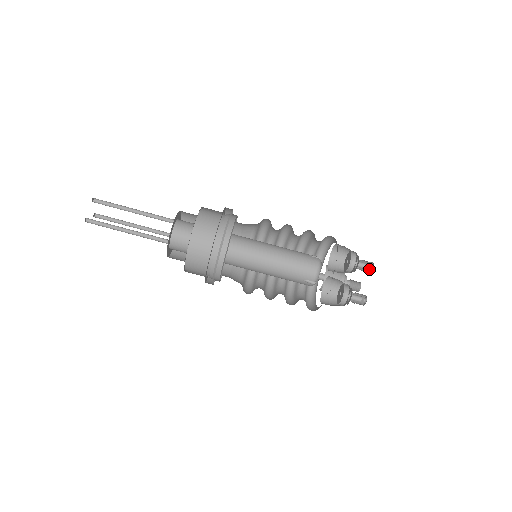
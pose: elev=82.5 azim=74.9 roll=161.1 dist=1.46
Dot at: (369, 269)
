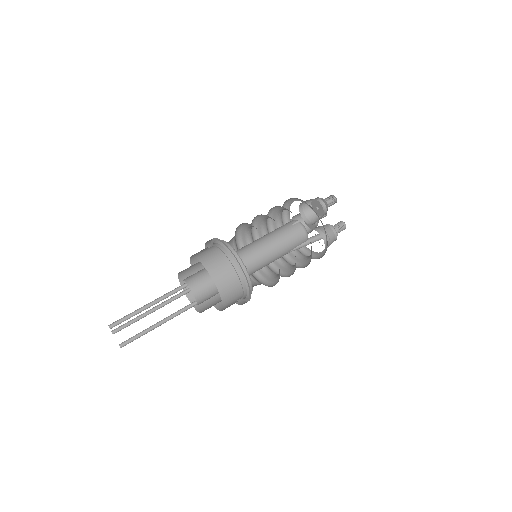
Dot at: occluded
